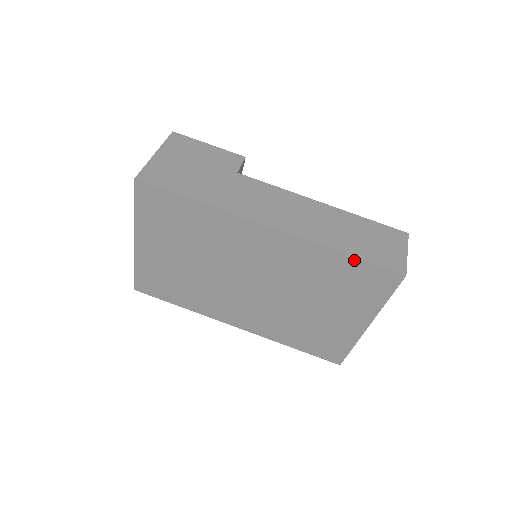
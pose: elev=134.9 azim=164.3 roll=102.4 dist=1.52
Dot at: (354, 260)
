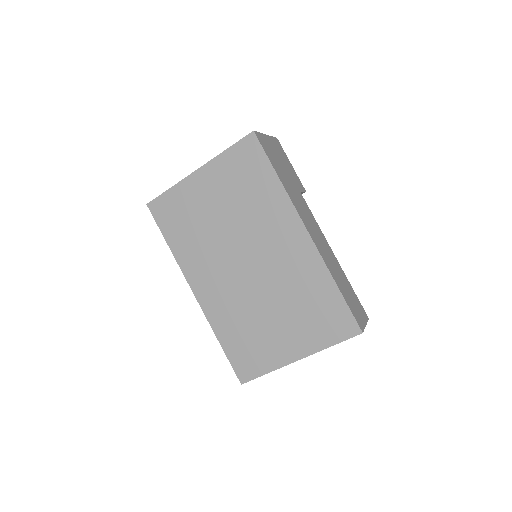
Dot at: (340, 297)
